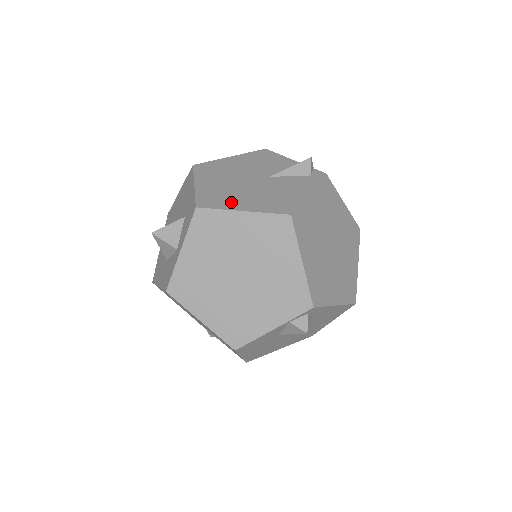
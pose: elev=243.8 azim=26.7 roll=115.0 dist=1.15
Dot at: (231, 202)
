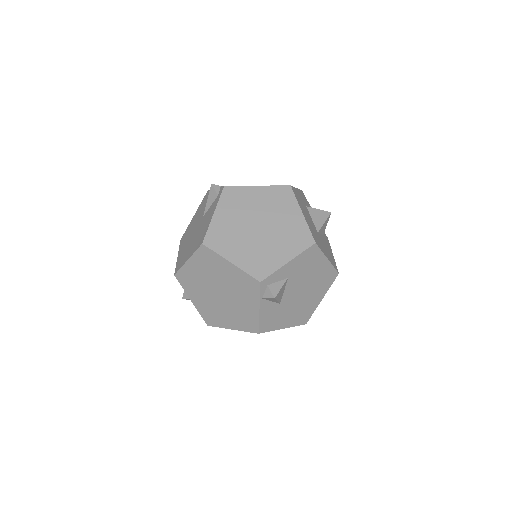
Dot at: (185, 257)
